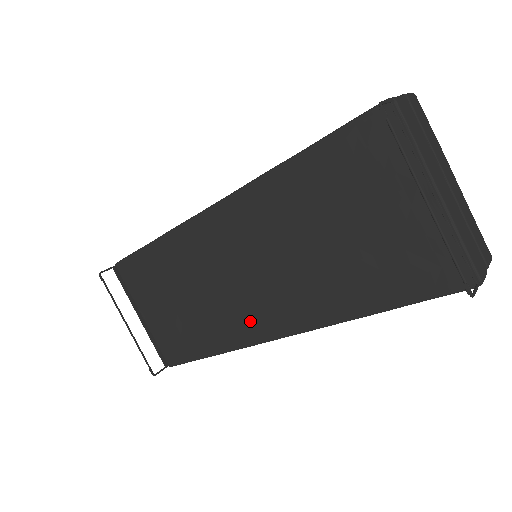
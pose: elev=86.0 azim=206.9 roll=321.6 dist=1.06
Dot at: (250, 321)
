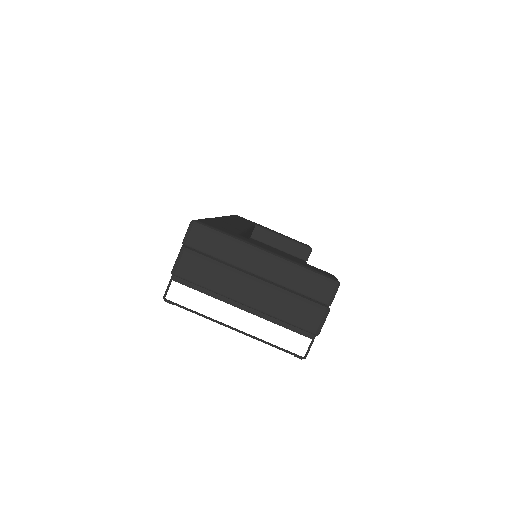
Dot at: occluded
